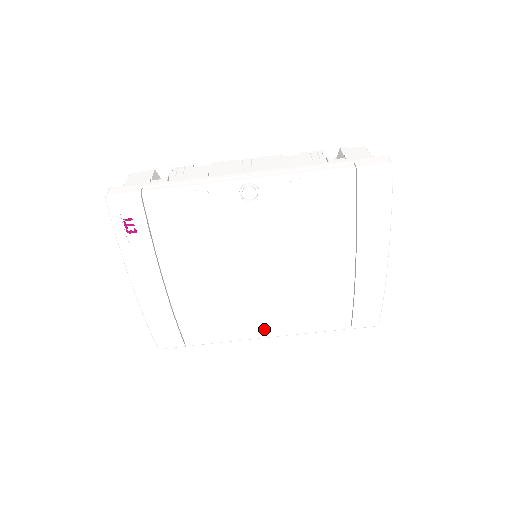
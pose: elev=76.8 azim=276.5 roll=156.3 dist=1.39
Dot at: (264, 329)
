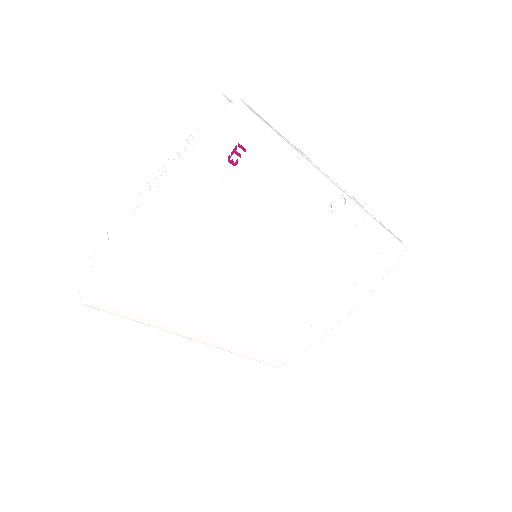
Dot at: (210, 332)
